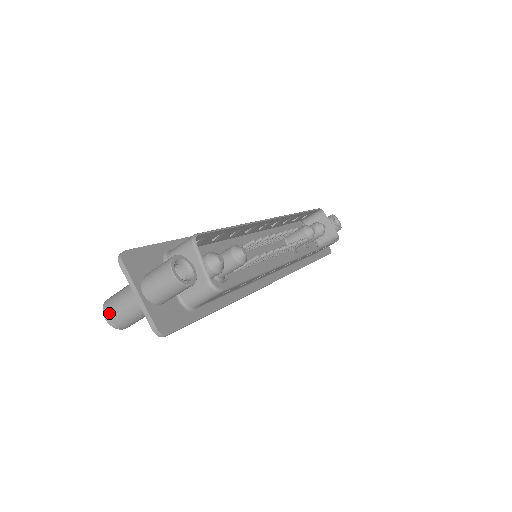
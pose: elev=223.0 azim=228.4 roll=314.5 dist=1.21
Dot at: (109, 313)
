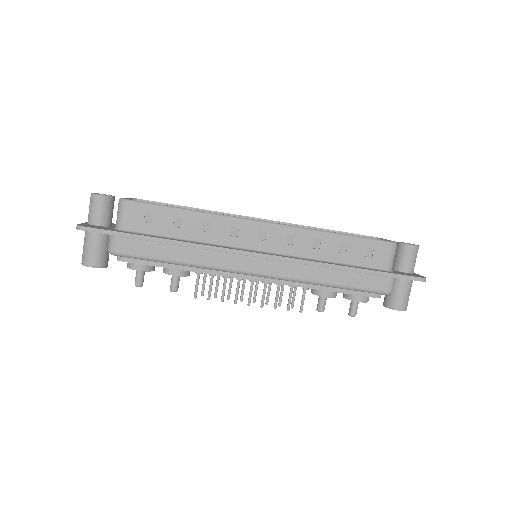
Dot at: occluded
